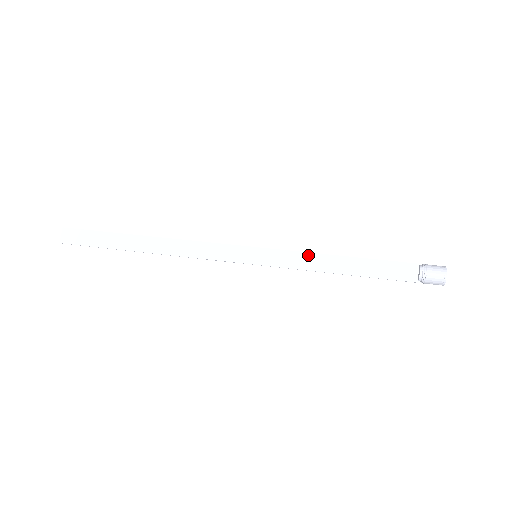
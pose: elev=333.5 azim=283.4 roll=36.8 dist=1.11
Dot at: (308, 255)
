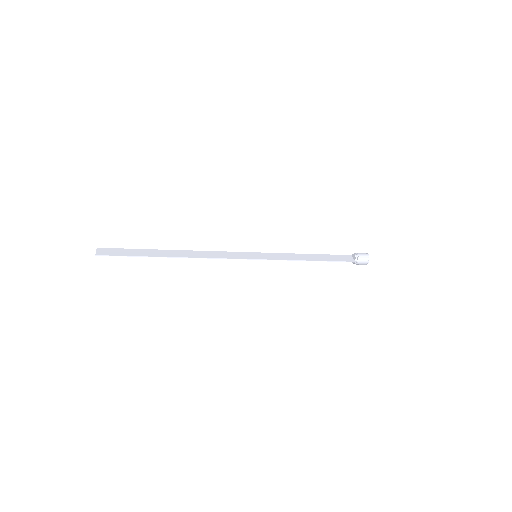
Dot at: (289, 254)
